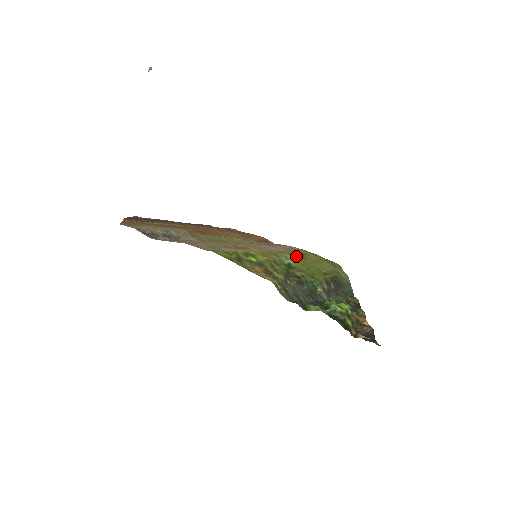
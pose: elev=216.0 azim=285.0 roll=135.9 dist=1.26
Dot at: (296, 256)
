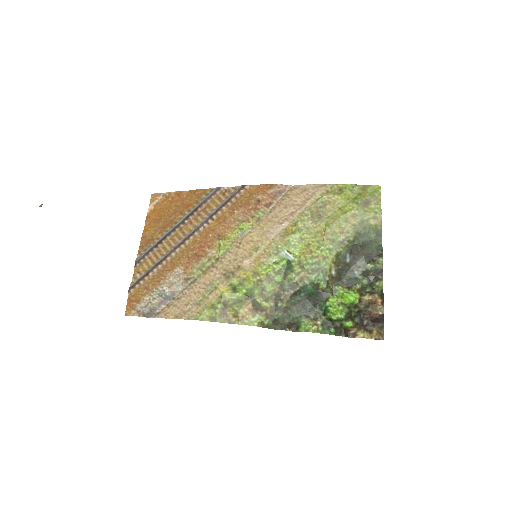
Dot at: (306, 226)
